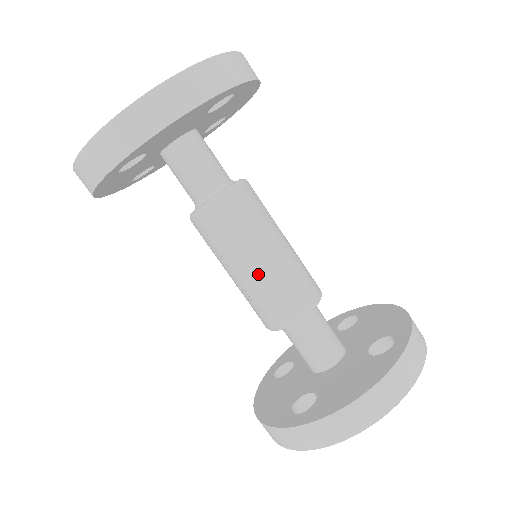
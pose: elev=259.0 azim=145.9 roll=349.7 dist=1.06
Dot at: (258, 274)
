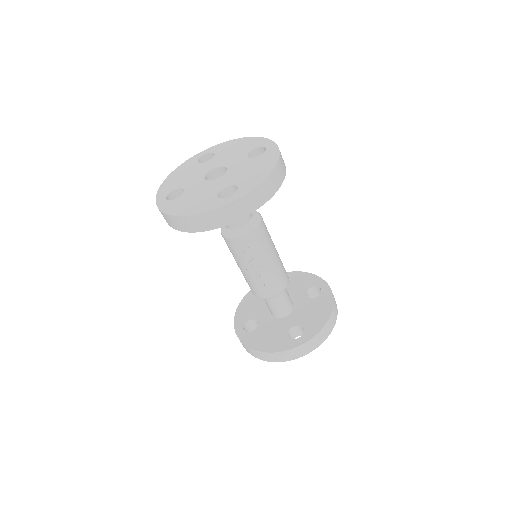
Dot at: (272, 266)
